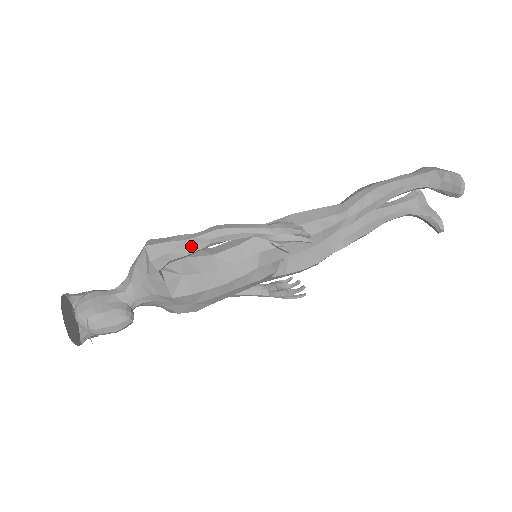
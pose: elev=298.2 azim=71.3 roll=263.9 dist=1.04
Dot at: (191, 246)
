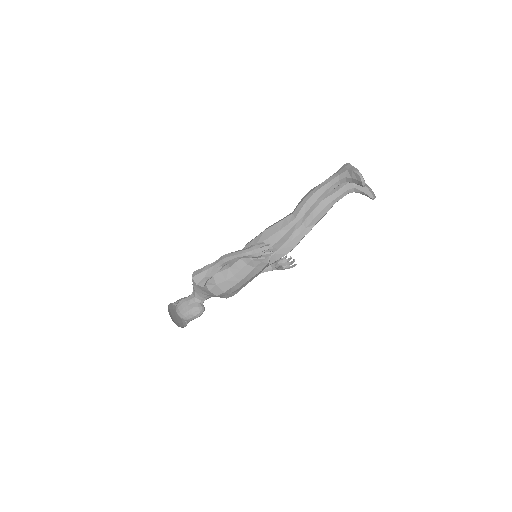
Dot at: (213, 271)
